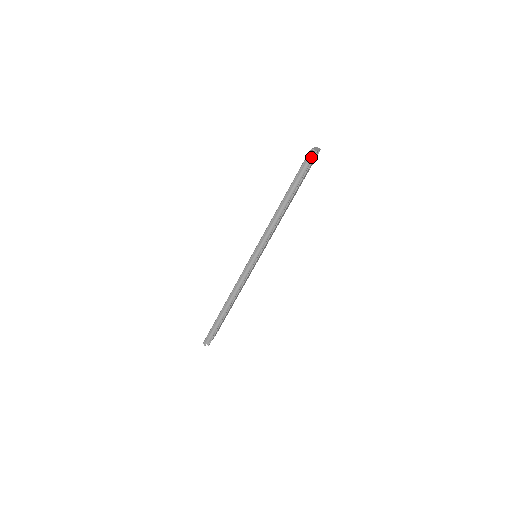
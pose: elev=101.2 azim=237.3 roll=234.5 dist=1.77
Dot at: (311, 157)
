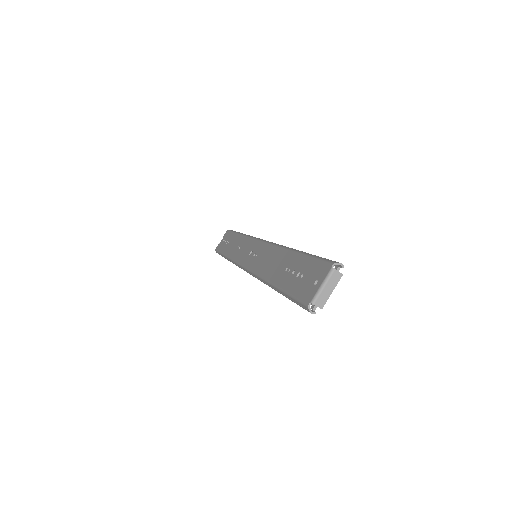
Dot at: occluded
